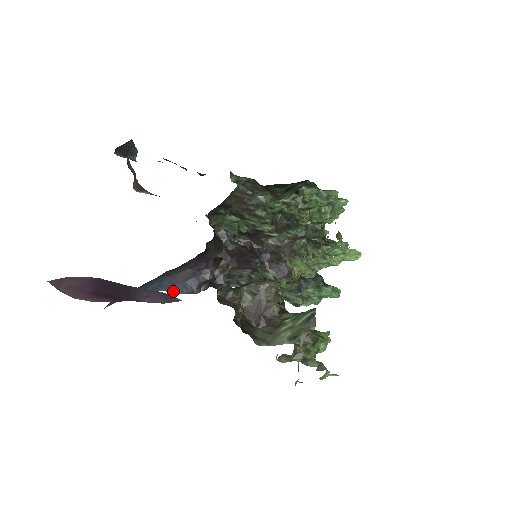
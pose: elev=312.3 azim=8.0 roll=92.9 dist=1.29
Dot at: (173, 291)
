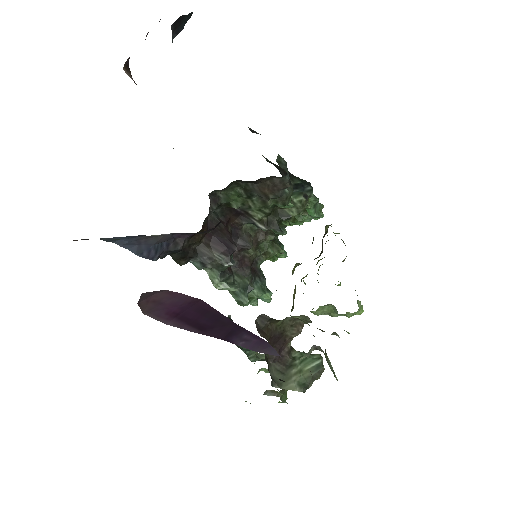
Dot at: (130, 249)
